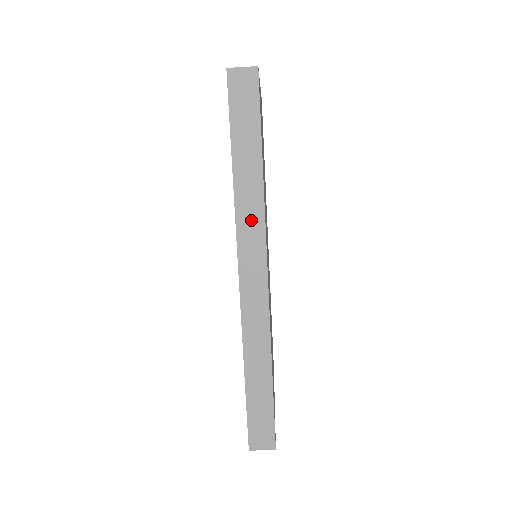
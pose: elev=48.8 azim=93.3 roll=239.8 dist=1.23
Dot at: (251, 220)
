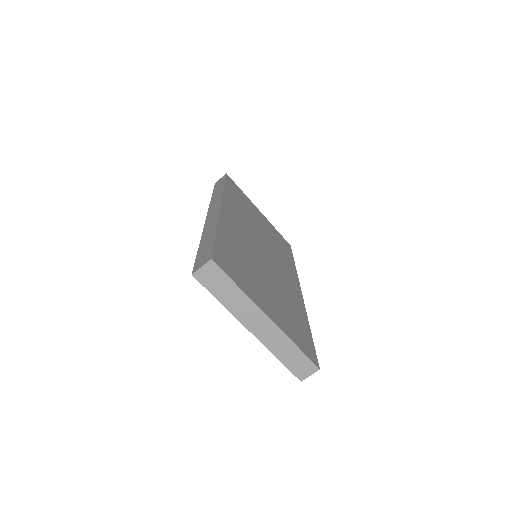
Dot at: (216, 200)
